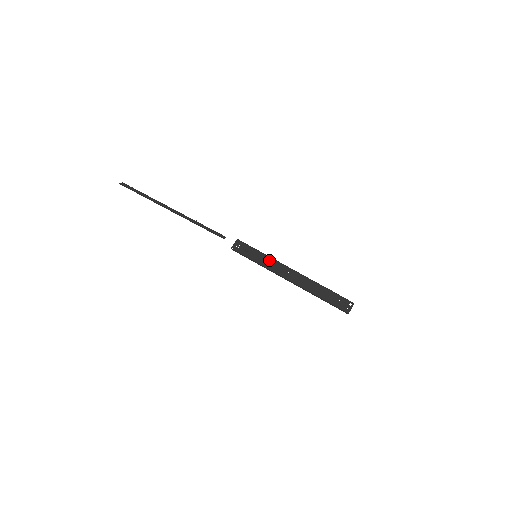
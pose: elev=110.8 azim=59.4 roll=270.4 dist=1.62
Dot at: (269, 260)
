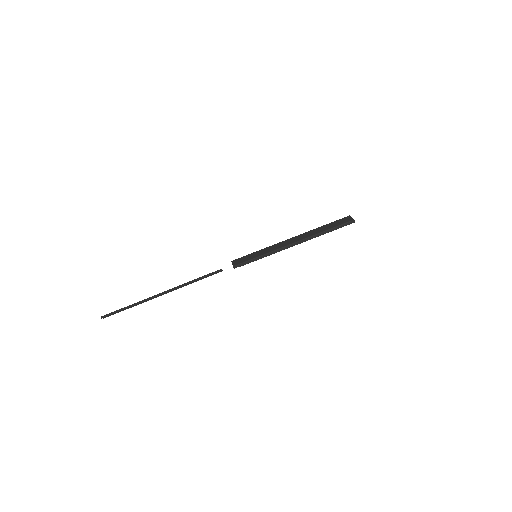
Dot at: (267, 249)
